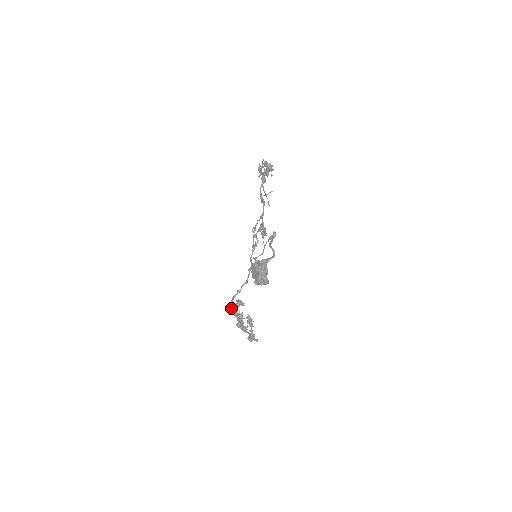
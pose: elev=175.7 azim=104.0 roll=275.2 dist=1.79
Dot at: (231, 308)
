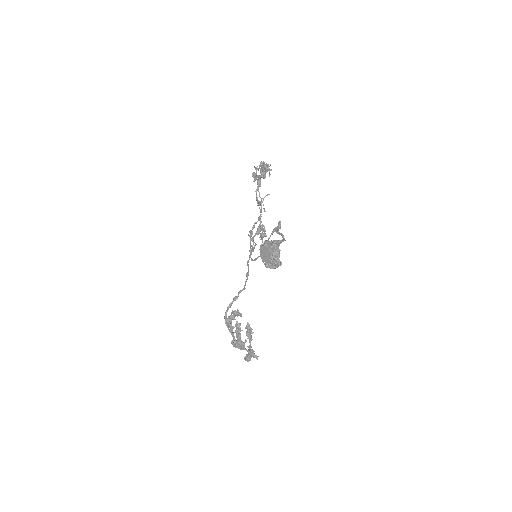
Dot at: (226, 321)
